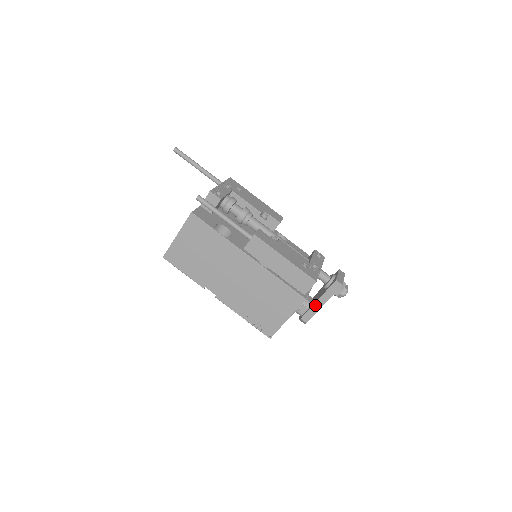
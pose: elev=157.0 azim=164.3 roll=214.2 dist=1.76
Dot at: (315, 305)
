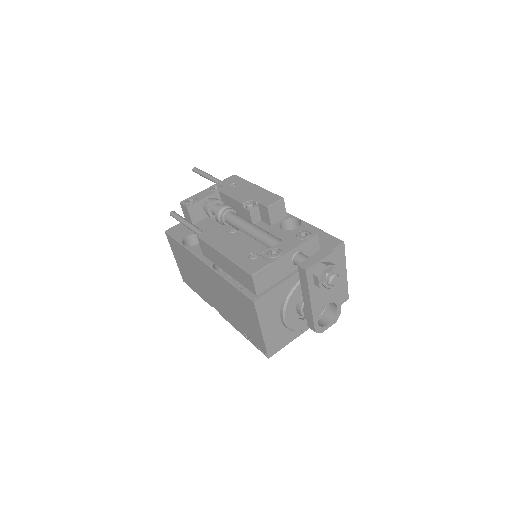
Dot at: (305, 305)
